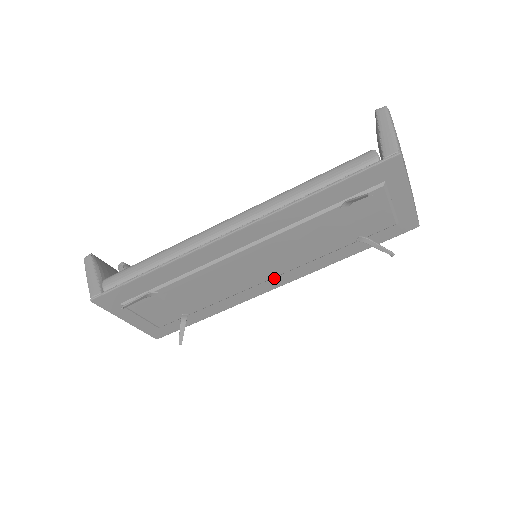
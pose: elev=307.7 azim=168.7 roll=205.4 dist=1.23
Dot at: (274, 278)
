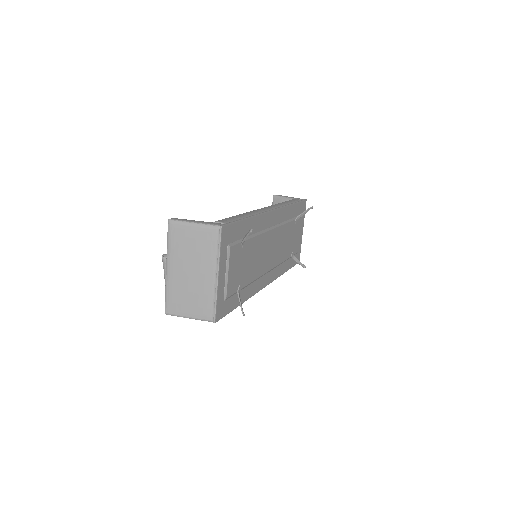
Dot at: (268, 273)
